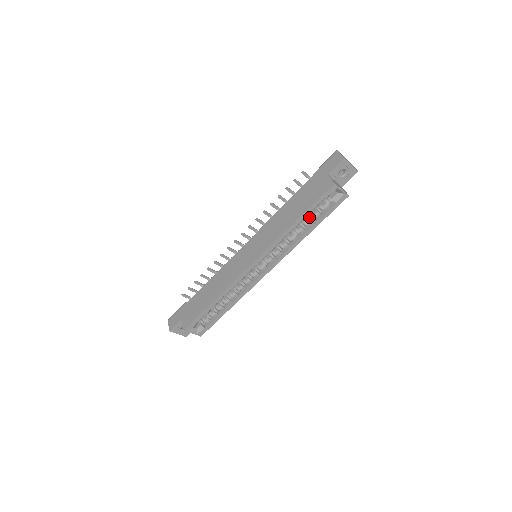
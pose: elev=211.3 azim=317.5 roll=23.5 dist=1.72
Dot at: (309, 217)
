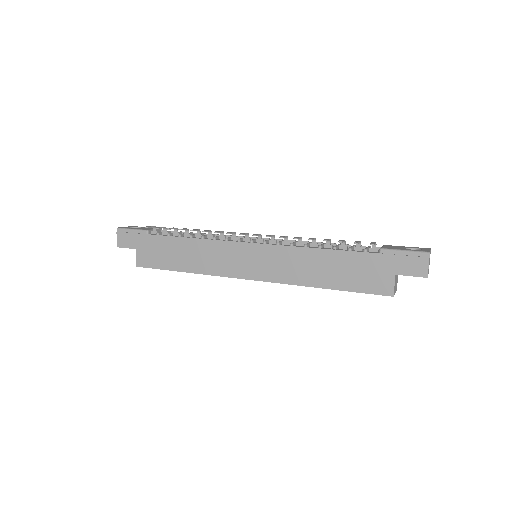
Dot at: occluded
